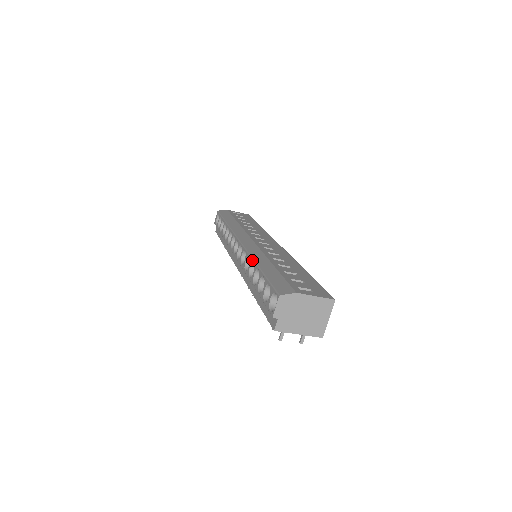
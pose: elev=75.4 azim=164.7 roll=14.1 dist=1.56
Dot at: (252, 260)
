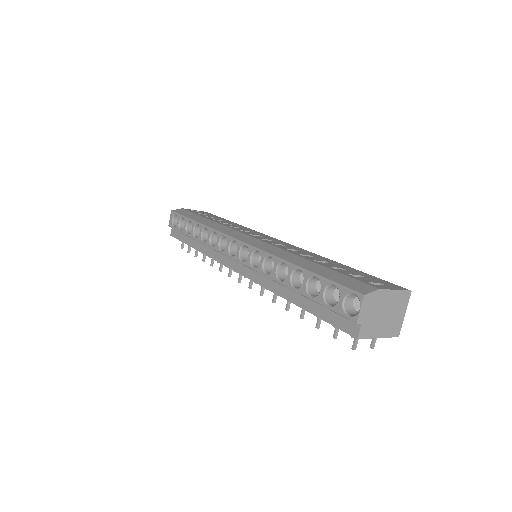
Dot at: (280, 260)
